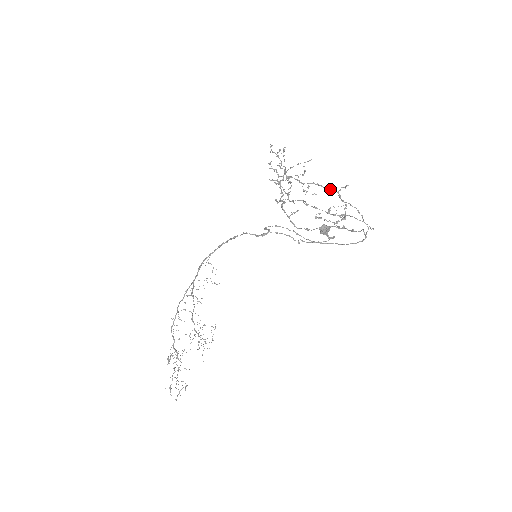
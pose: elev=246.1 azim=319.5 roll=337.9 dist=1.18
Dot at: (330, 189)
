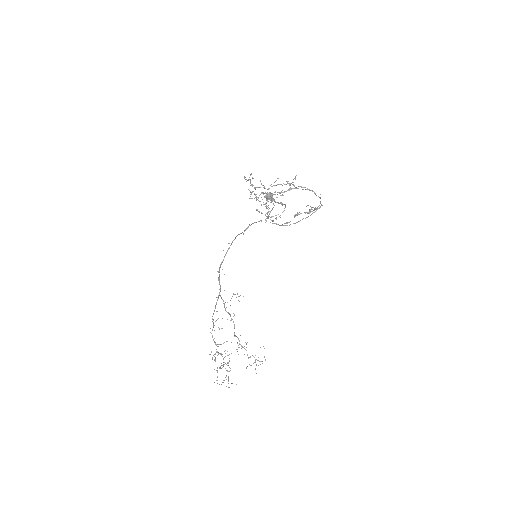
Dot at: (286, 184)
